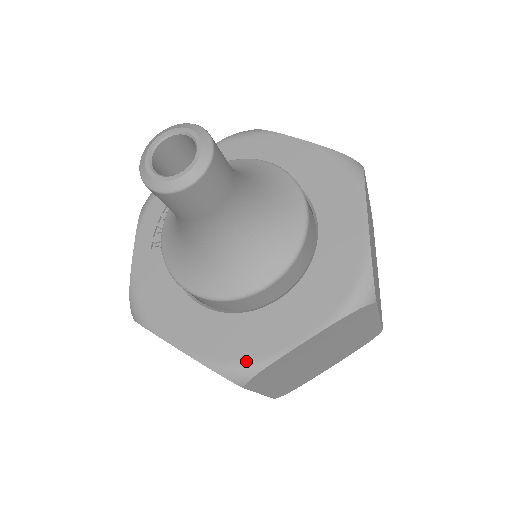
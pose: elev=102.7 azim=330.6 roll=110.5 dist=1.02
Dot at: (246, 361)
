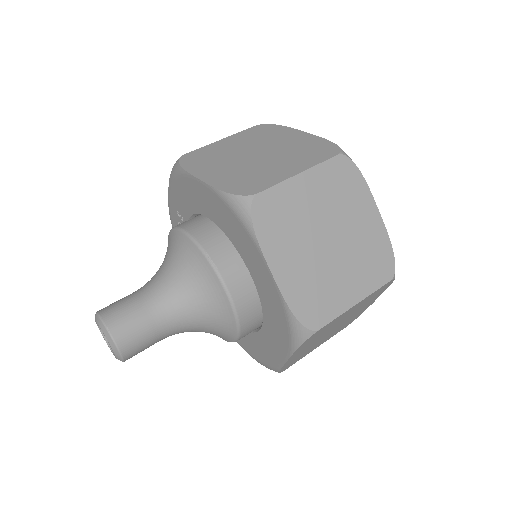
Dot at: (269, 365)
